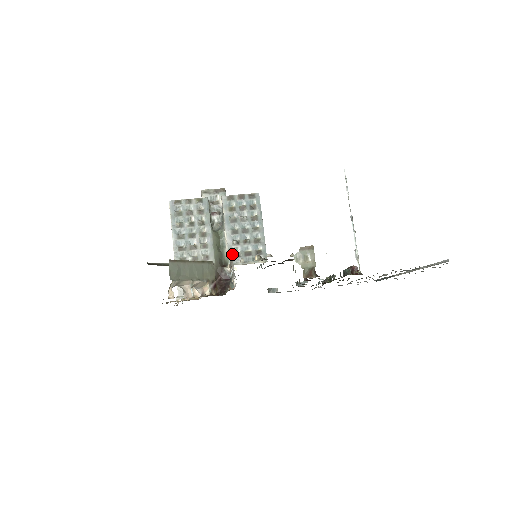
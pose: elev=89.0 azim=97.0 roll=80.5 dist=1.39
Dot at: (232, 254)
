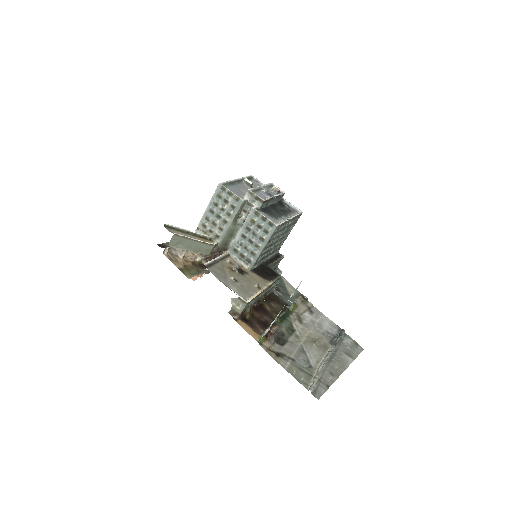
Dot at: (233, 247)
